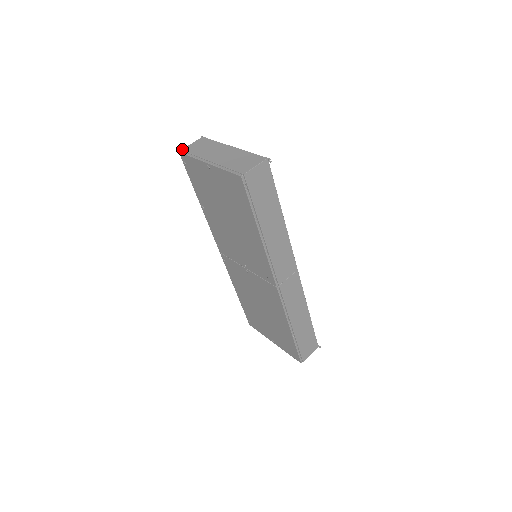
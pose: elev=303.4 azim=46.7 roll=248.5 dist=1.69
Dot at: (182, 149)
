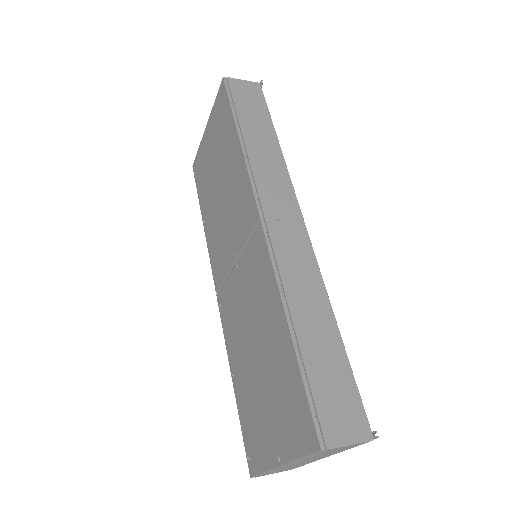
Dot at: occluded
